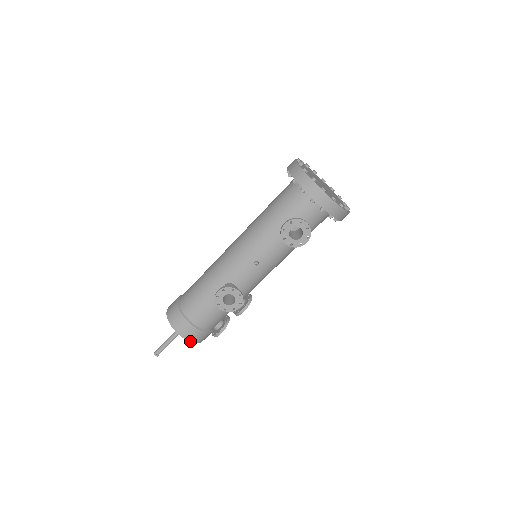
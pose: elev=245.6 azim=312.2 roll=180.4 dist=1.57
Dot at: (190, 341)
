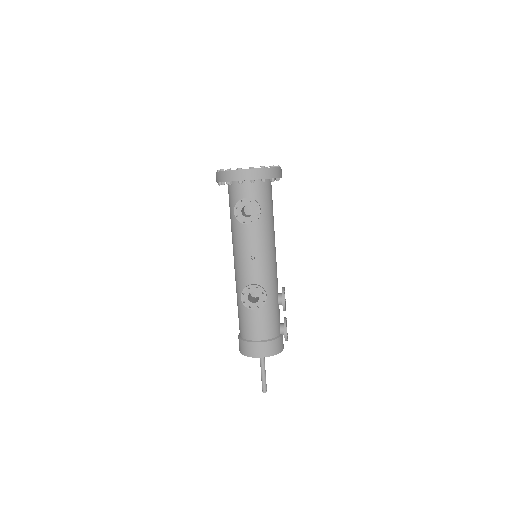
Dot at: (268, 356)
